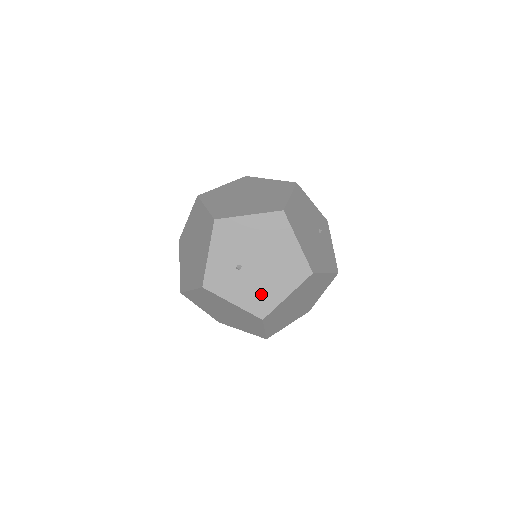
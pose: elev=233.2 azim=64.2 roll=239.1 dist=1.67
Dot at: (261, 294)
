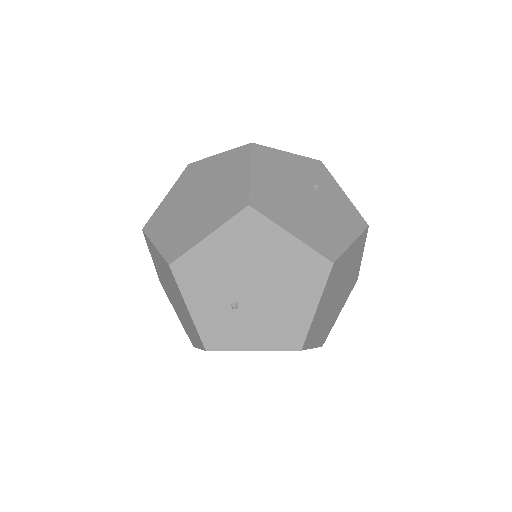
Dot at: (281, 322)
